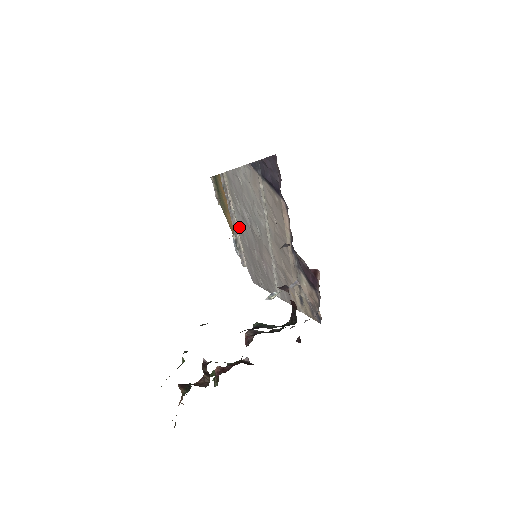
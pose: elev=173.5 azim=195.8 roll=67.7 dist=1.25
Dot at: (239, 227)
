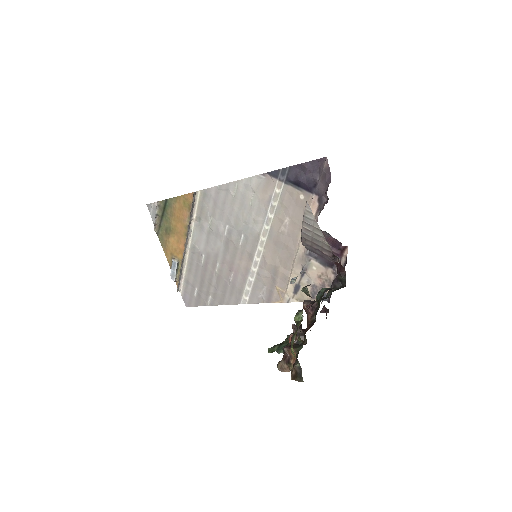
Dot at: (194, 246)
